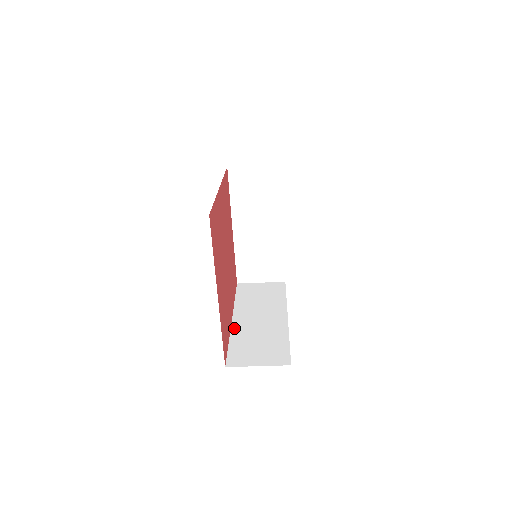
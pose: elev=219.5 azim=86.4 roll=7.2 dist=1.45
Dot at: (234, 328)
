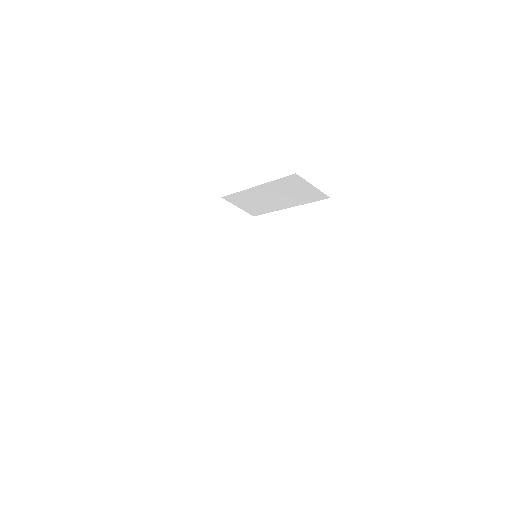
Dot at: (202, 266)
